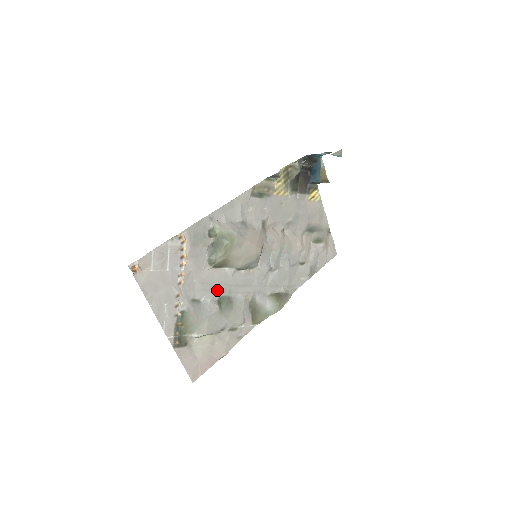
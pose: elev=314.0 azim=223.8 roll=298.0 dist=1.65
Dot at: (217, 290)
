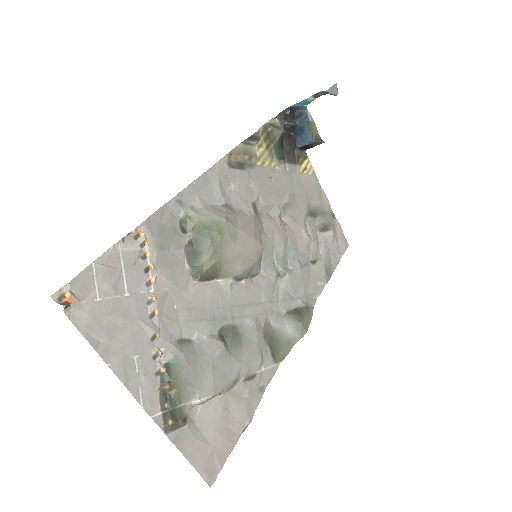
Dot at: (213, 317)
